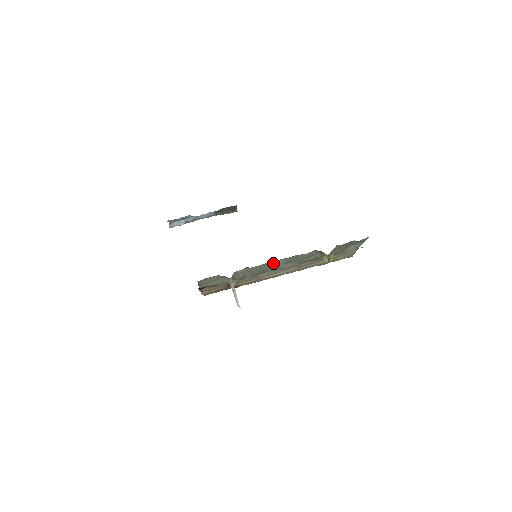
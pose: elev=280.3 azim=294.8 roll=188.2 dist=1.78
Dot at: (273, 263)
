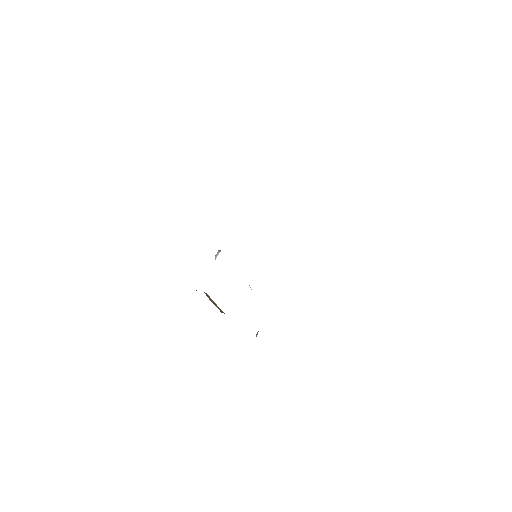
Dot at: occluded
